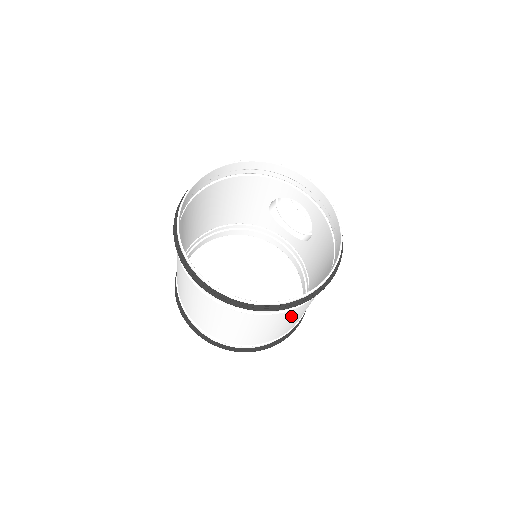
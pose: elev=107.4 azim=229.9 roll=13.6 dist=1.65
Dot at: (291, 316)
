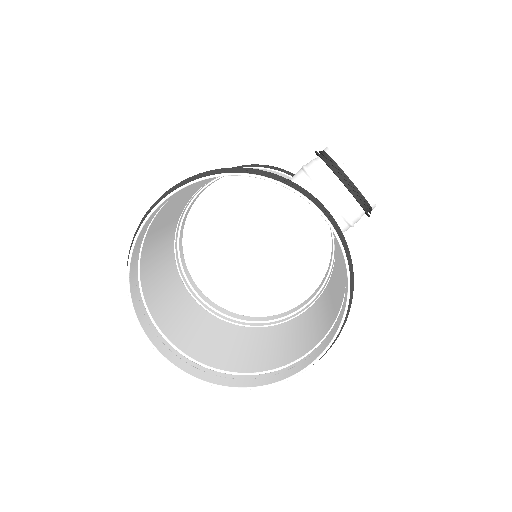
Dot at: (275, 354)
